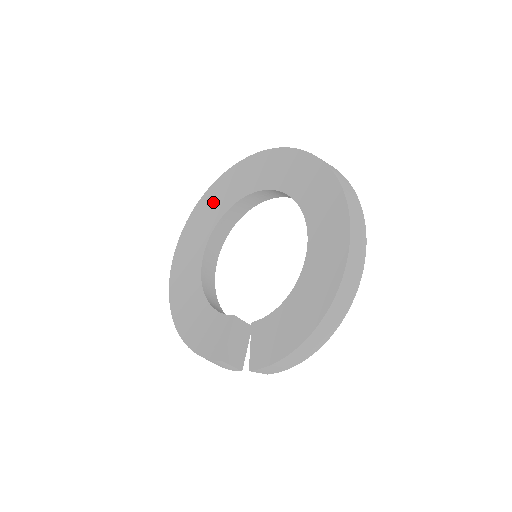
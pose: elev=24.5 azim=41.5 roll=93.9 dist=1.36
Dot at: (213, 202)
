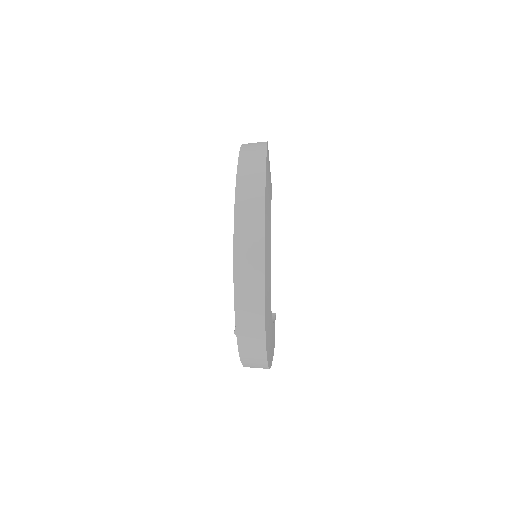
Dot at: occluded
